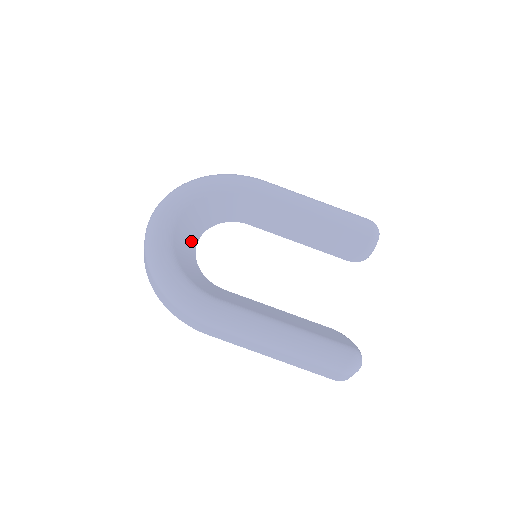
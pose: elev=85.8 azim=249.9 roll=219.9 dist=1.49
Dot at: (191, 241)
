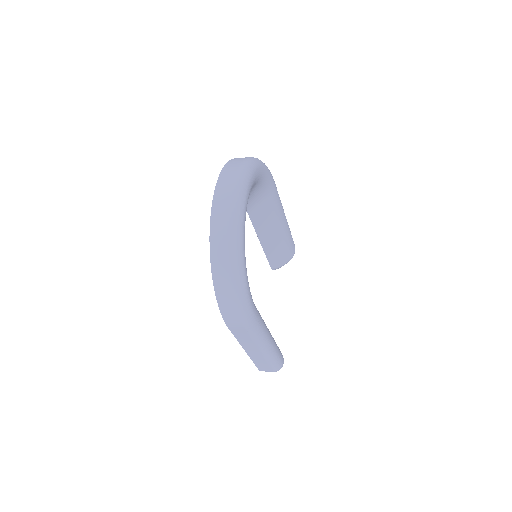
Dot at: occluded
